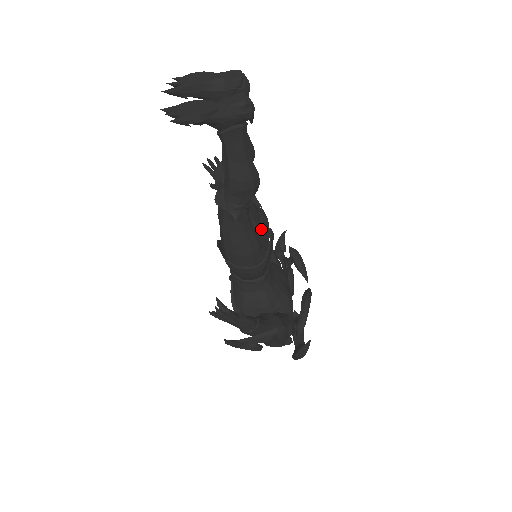
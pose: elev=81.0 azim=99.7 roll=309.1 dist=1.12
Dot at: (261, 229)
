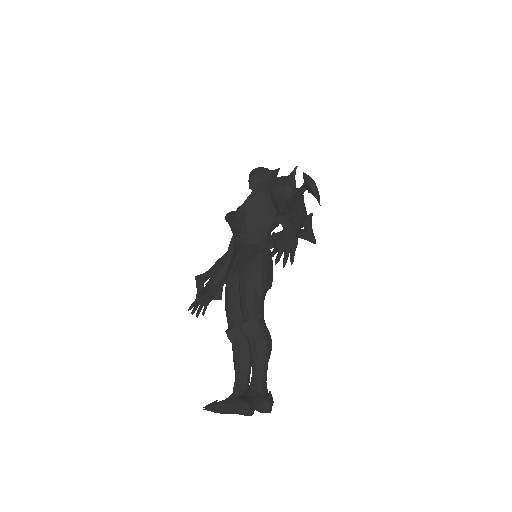
Dot at: occluded
